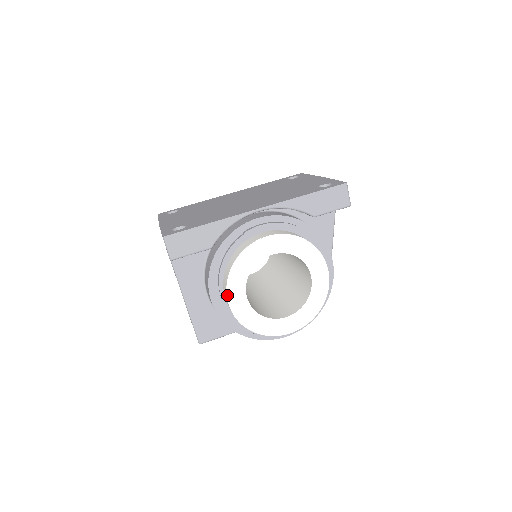
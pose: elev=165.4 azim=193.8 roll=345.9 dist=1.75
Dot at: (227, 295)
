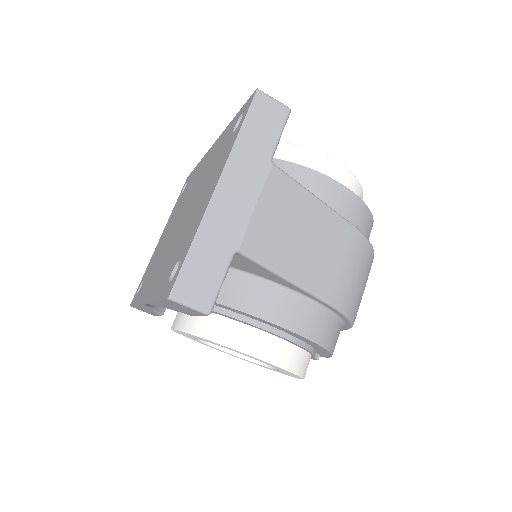
Dot at: occluded
